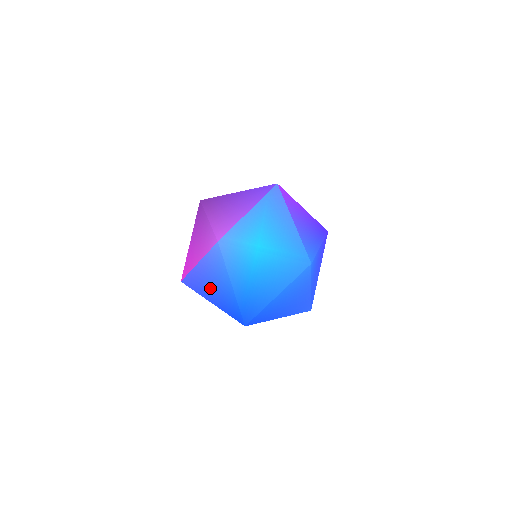
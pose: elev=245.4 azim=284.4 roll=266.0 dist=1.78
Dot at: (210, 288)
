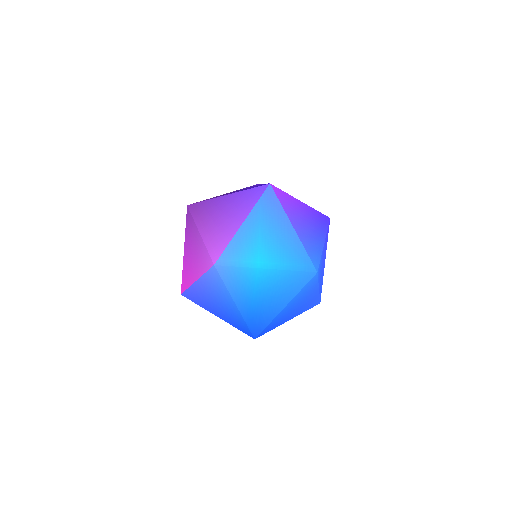
Dot at: (213, 304)
